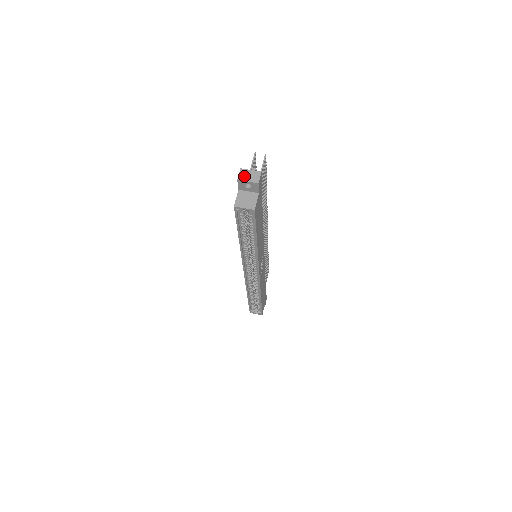
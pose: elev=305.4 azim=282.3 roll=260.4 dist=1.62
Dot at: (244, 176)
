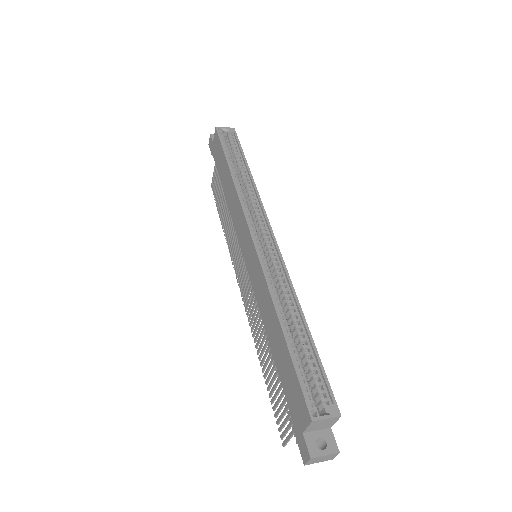
Dot at: occluded
